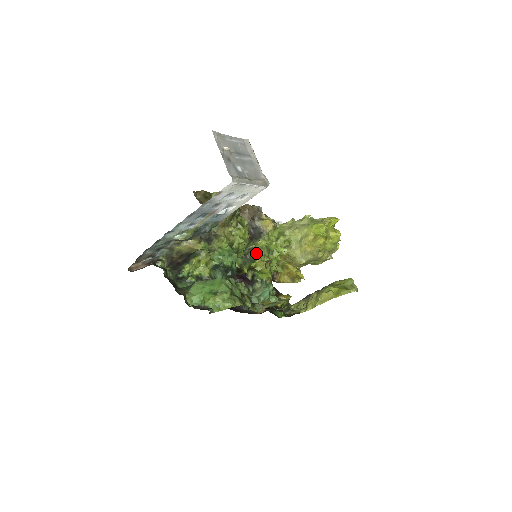
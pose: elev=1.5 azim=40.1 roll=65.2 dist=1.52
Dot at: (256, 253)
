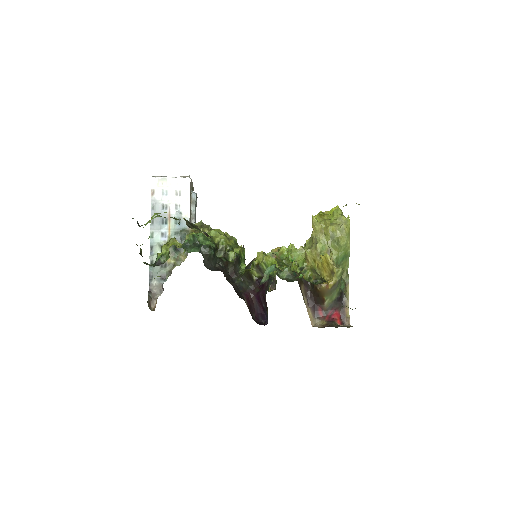
Dot at: occluded
